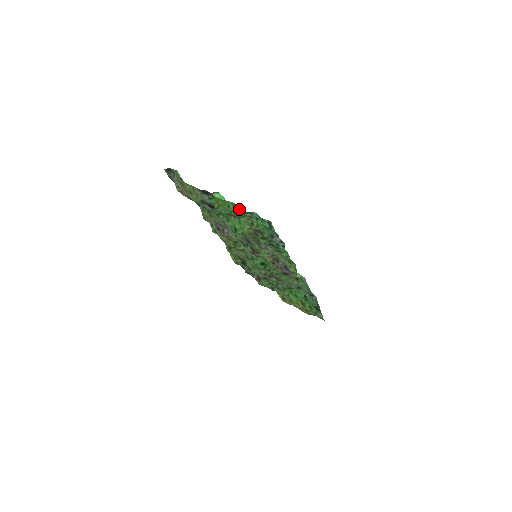
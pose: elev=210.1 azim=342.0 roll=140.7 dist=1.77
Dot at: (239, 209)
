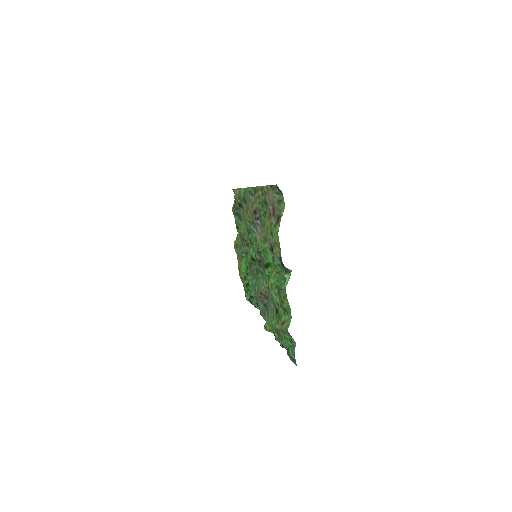
Dot at: (289, 313)
